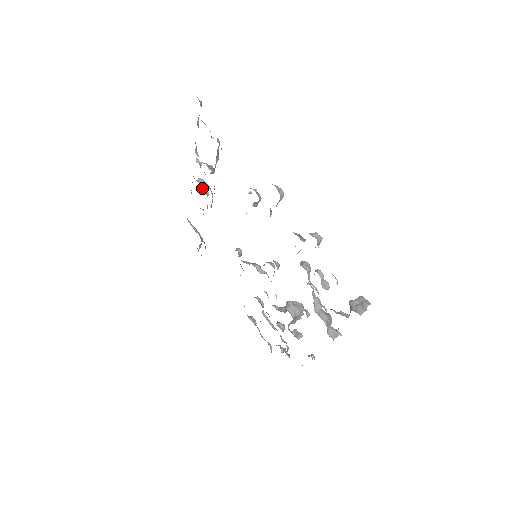
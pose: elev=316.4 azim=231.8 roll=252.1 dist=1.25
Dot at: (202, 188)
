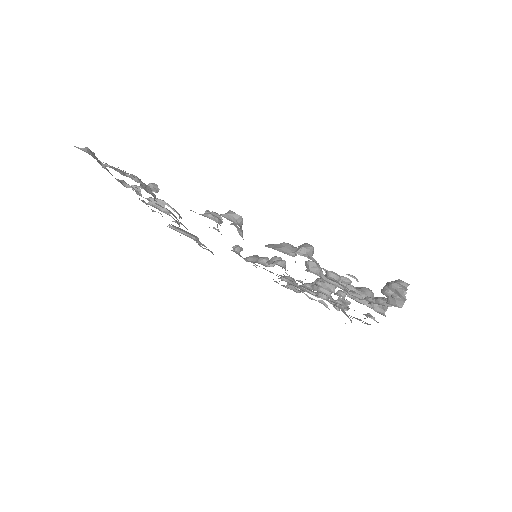
Dot at: occluded
